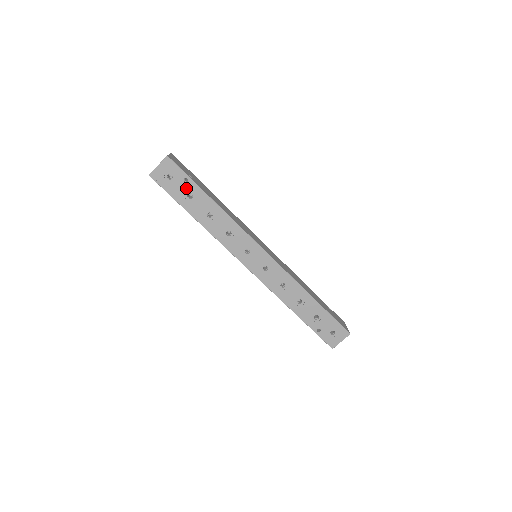
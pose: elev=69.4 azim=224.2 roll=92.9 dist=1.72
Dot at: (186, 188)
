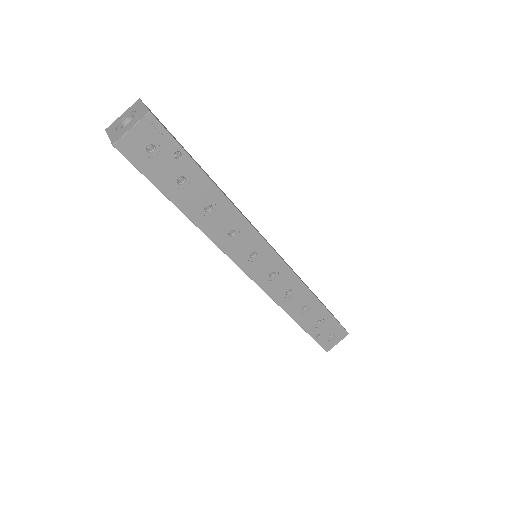
Dot at: (177, 168)
